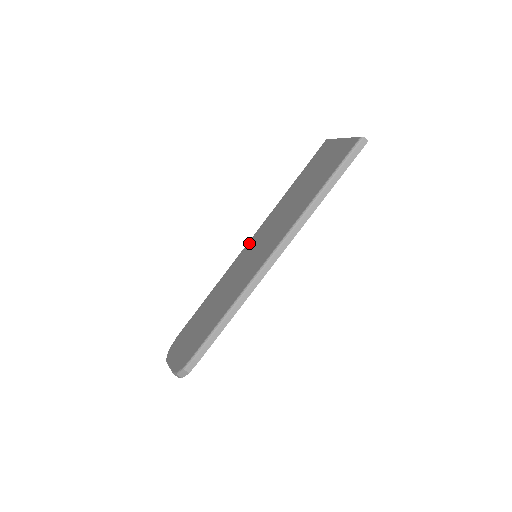
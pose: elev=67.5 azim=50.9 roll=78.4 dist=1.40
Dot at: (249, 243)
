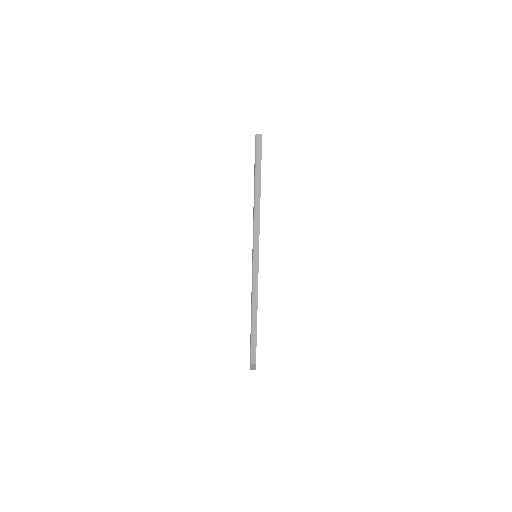
Dot at: occluded
